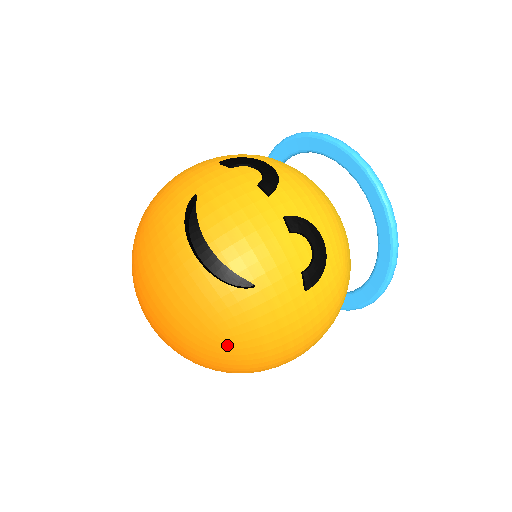
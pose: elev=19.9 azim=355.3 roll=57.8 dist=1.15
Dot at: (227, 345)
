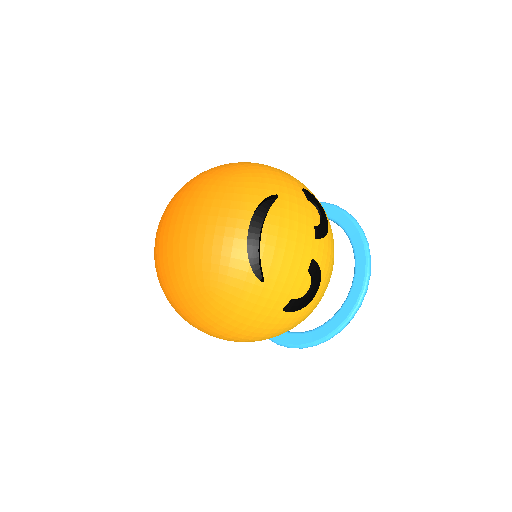
Dot at: (209, 297)
